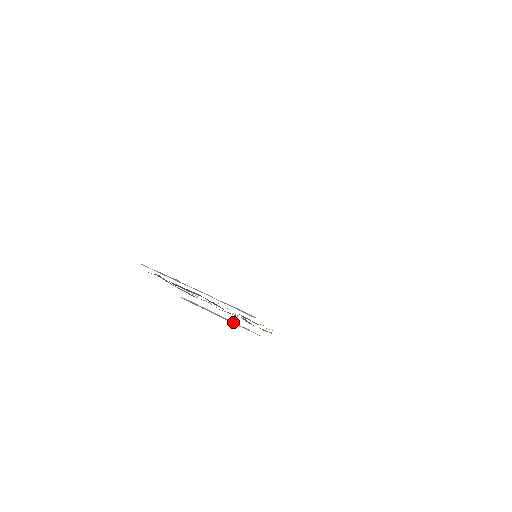
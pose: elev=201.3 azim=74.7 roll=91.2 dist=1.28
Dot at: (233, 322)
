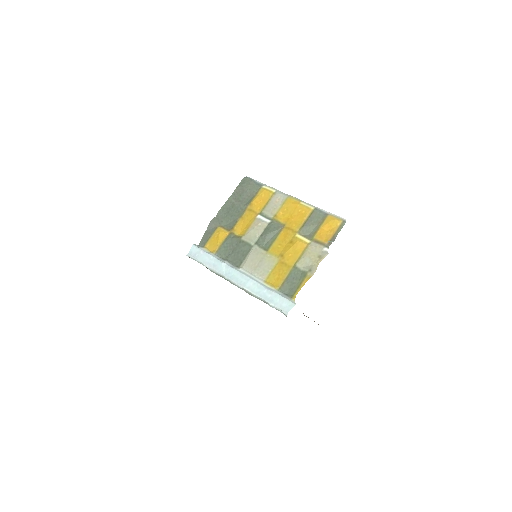
Dot at: occluded
